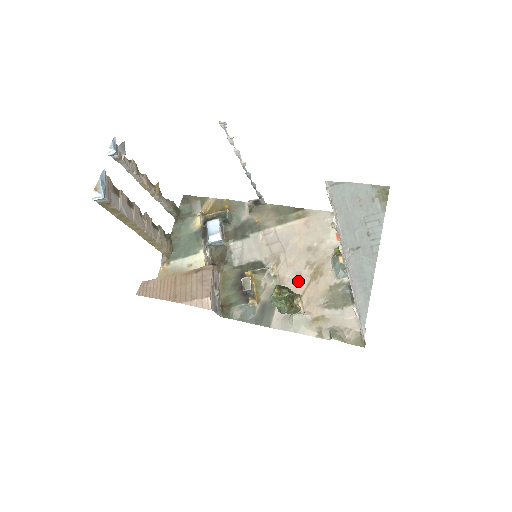
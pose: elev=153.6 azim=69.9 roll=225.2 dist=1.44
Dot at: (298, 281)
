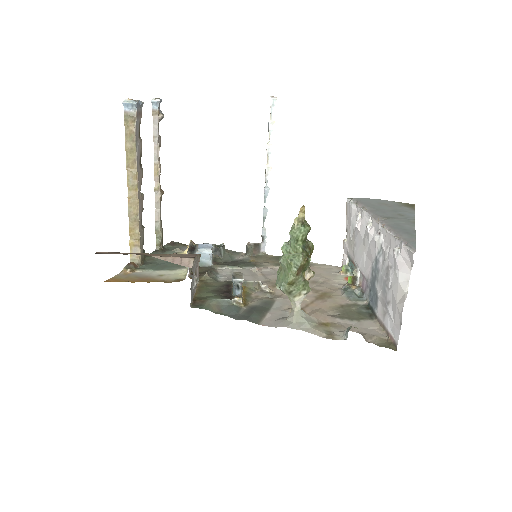
Dot at: occluded
